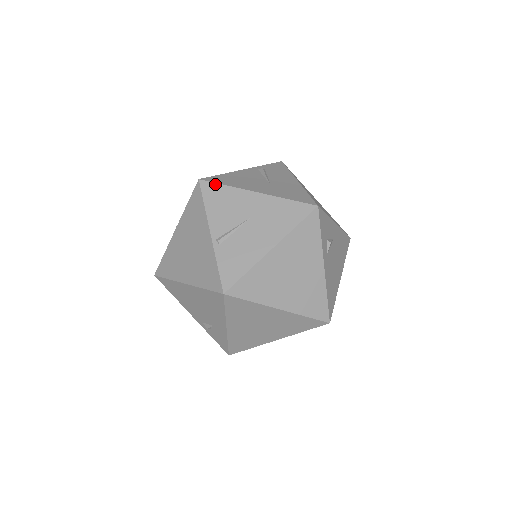
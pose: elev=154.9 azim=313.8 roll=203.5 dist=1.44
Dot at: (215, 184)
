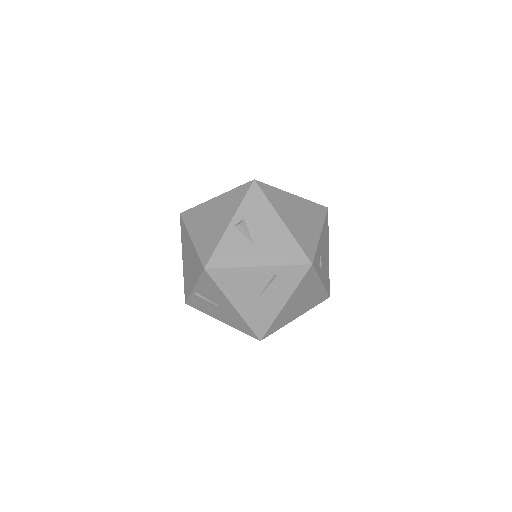
Dot at: (212, 280)
